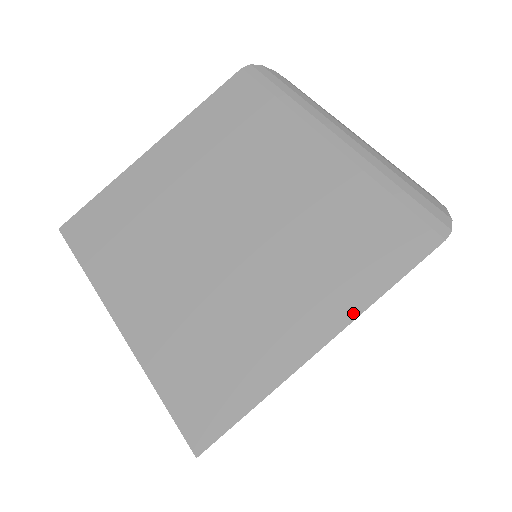
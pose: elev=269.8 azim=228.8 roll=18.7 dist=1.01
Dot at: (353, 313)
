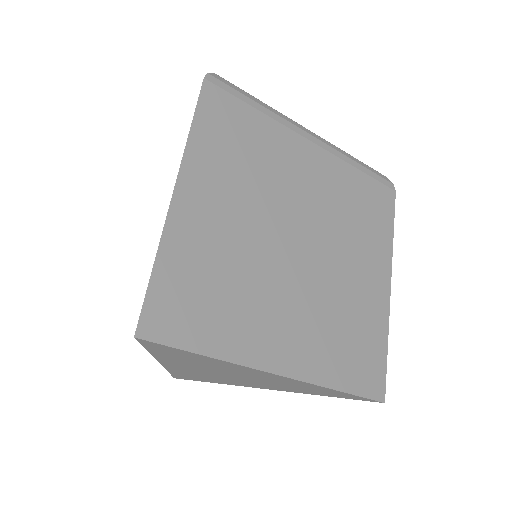
Dot at: (183, 159)
